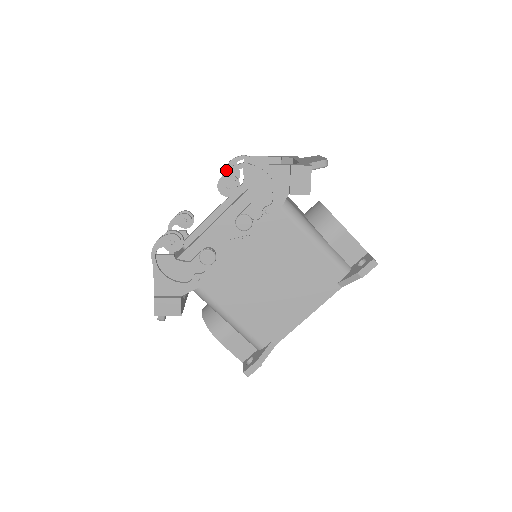
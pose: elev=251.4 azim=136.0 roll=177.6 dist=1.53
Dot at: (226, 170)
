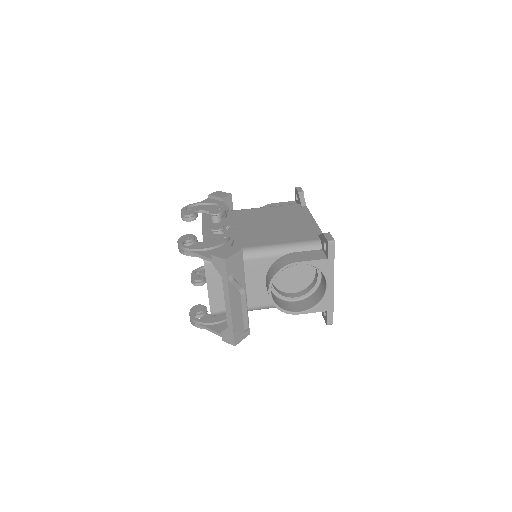
Dot at: (193, 278)
